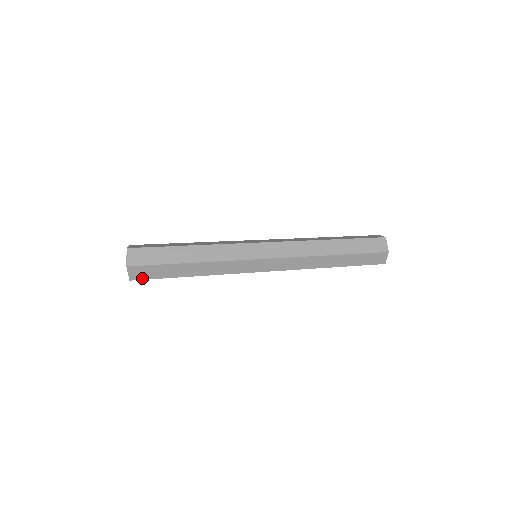
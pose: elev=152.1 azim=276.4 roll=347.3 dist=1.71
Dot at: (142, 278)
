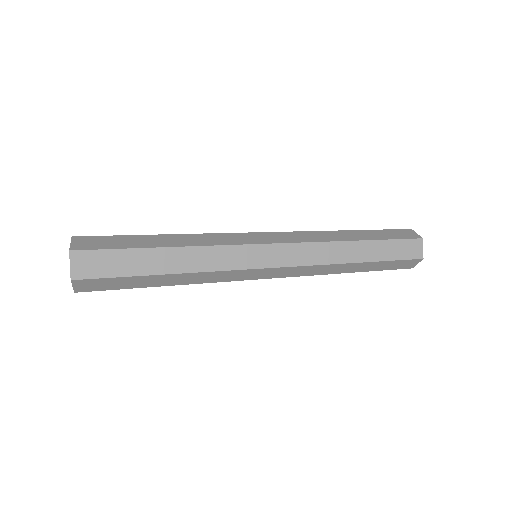
Dot at: (94, 289)
